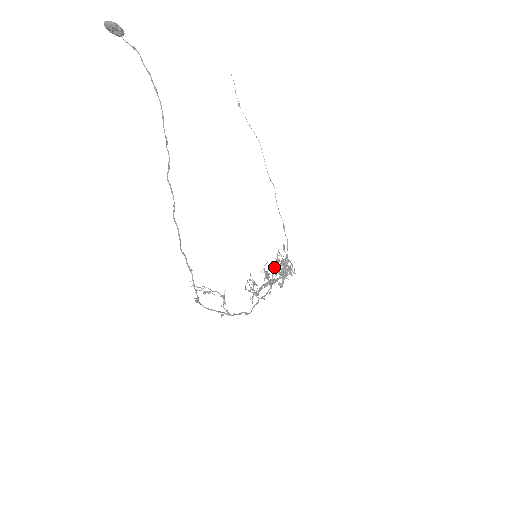
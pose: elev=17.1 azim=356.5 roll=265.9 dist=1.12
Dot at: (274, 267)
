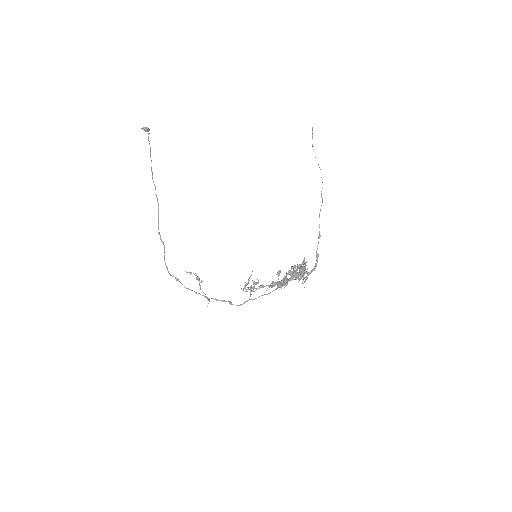
Dot at: occluded
